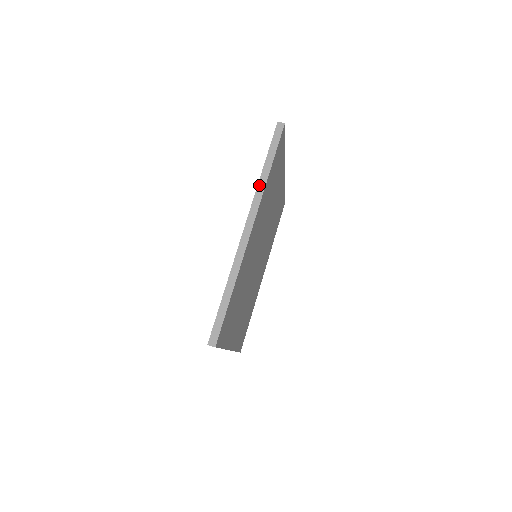
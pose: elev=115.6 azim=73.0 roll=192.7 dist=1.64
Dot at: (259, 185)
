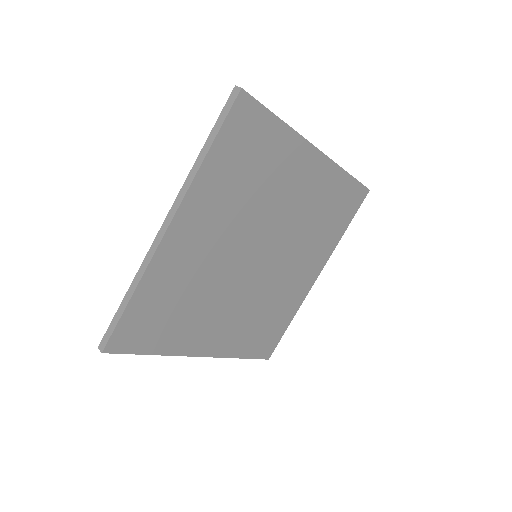
Dot at: (191, 172)
